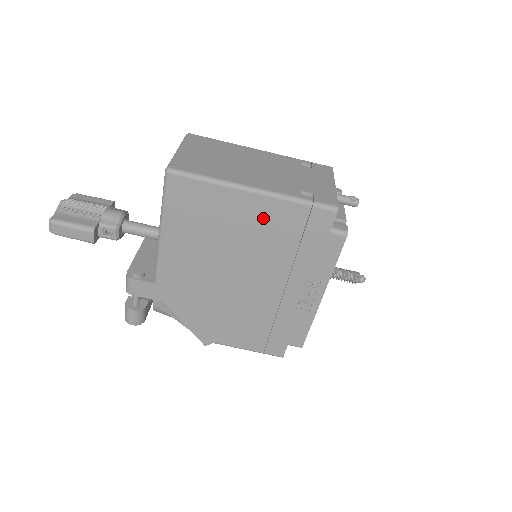
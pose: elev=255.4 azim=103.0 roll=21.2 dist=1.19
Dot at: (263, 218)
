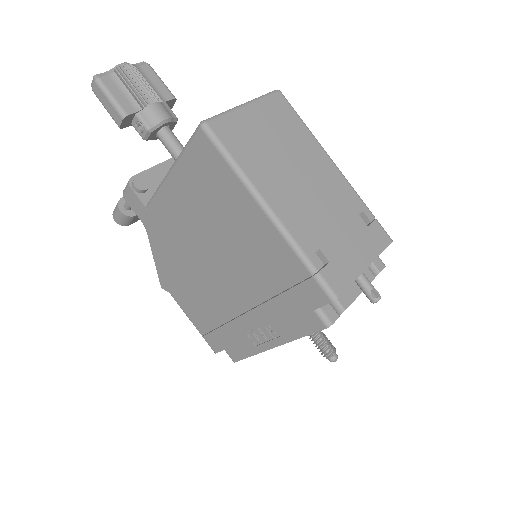
Dot at: (262, 243)
